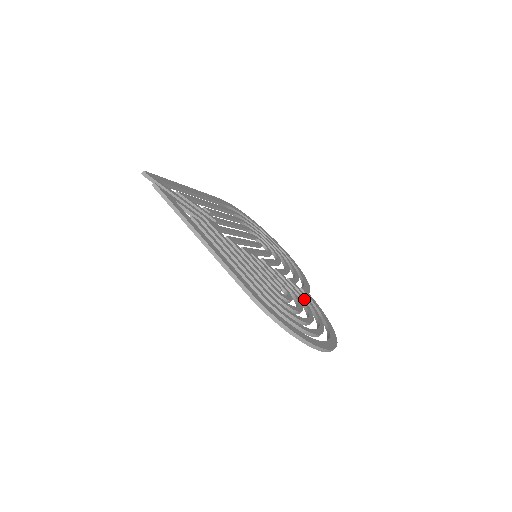
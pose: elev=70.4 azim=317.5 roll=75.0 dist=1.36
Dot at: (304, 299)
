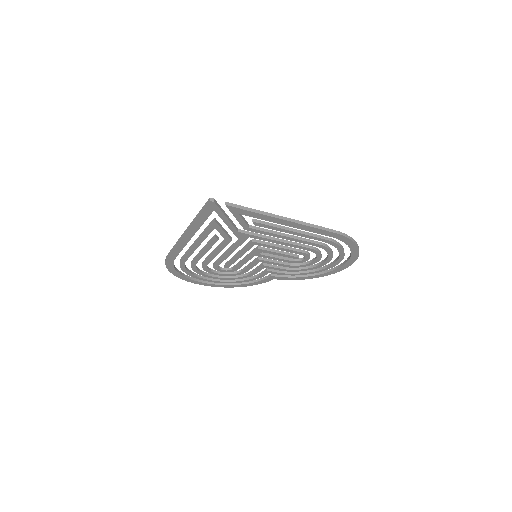
Dot at: (287, 272)
